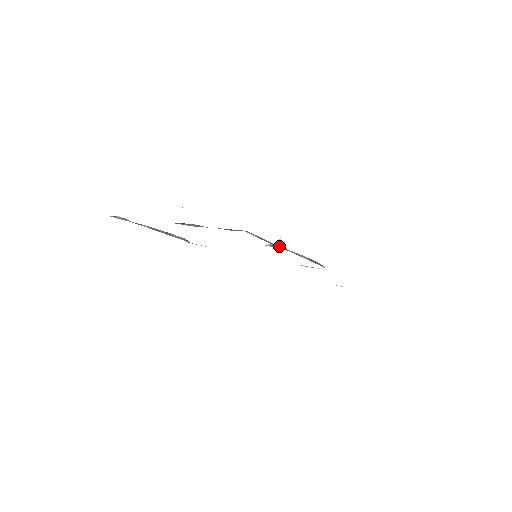
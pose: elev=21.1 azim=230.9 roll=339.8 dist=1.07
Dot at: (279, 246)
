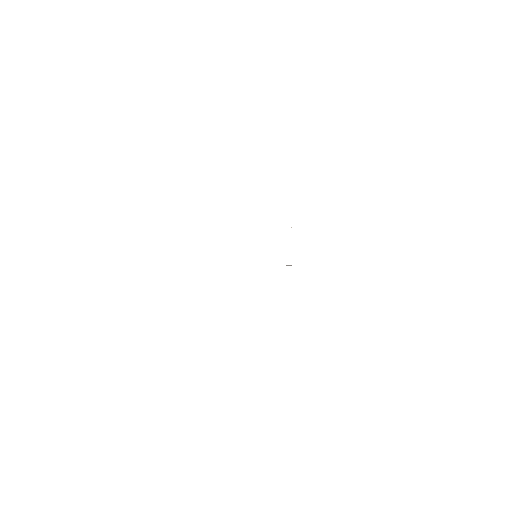
Dot at: occluded
